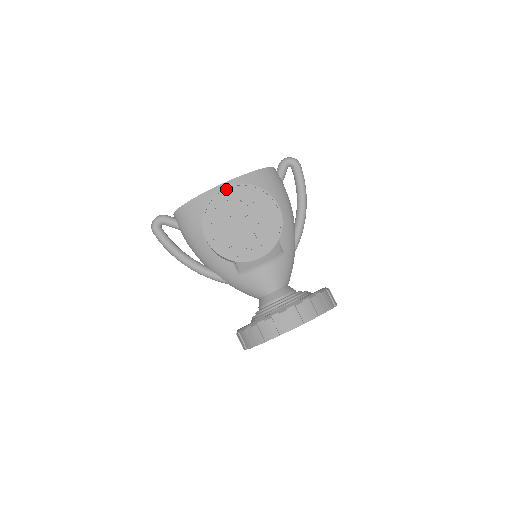
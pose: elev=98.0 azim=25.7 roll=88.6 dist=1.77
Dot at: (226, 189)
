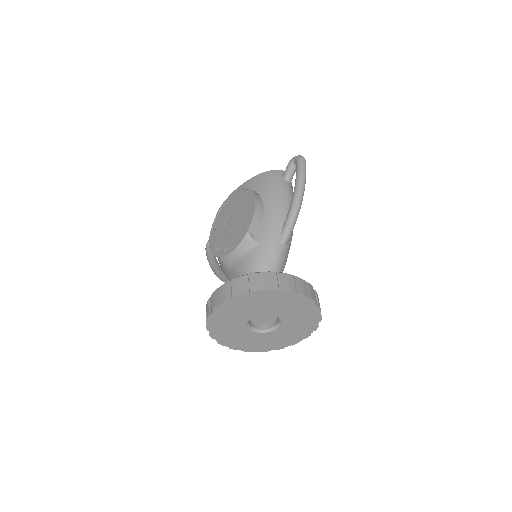
Dot at: (230, 198)
